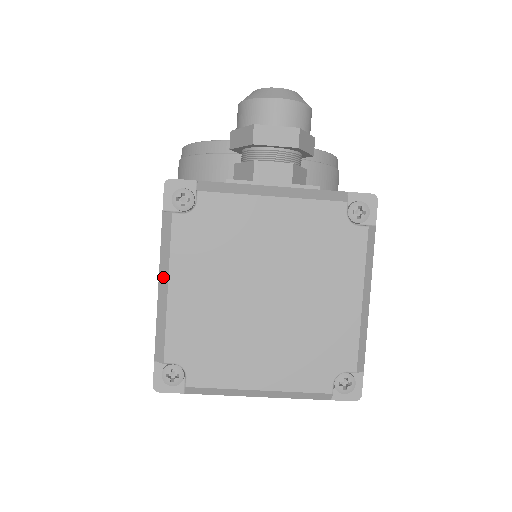
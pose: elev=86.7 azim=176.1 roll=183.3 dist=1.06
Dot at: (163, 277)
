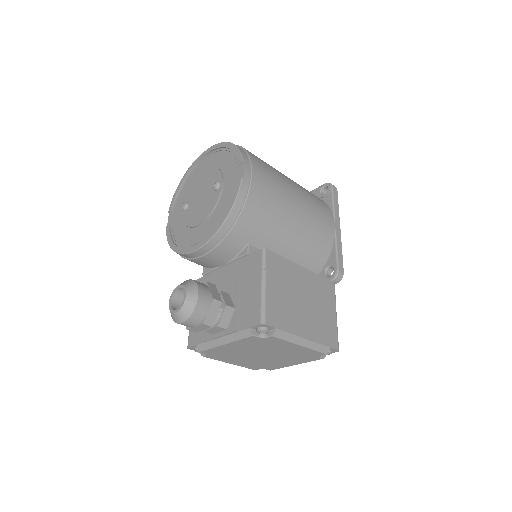
Dot at: occluded
